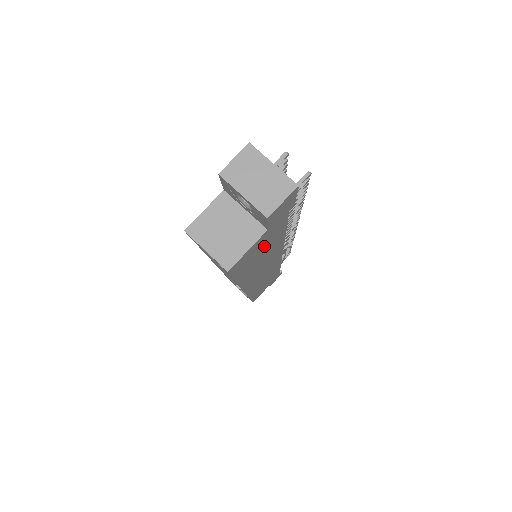
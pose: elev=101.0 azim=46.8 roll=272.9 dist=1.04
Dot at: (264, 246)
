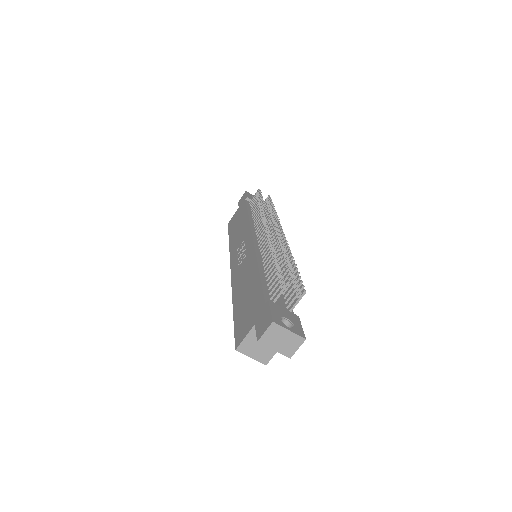
Dot at: occluded
